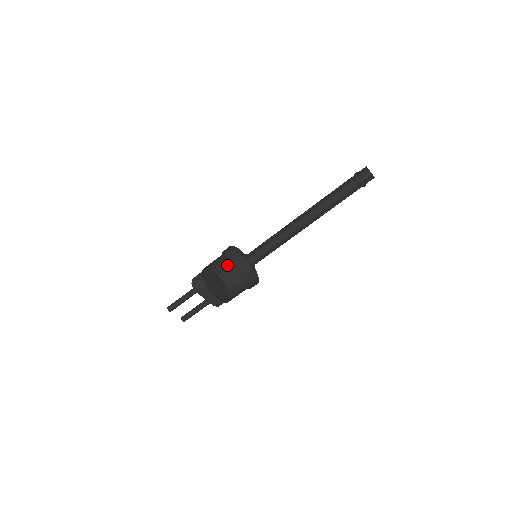
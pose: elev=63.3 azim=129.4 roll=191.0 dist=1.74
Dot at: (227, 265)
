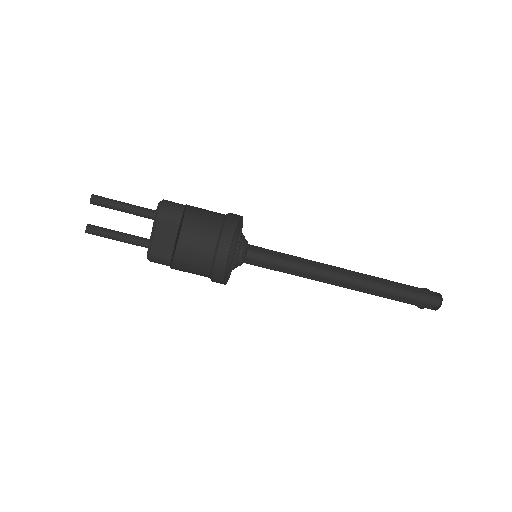
Dot at: (203, 232)
